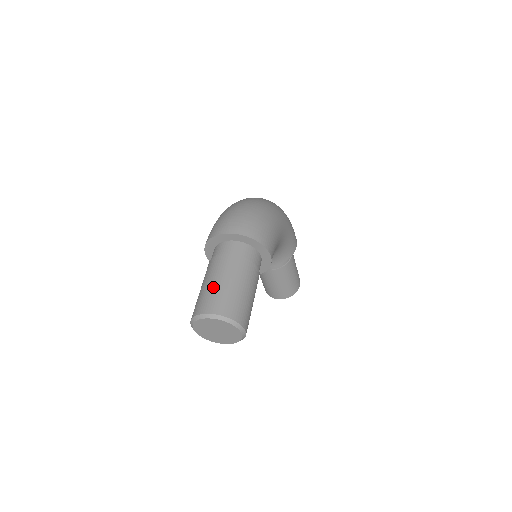
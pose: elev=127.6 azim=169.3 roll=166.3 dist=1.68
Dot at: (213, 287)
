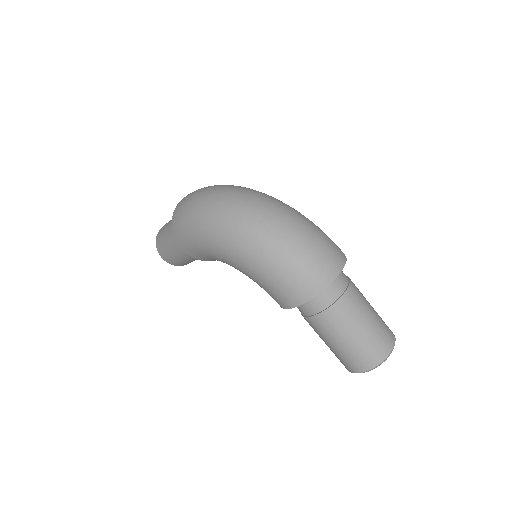
Dot at: (370, 331)
